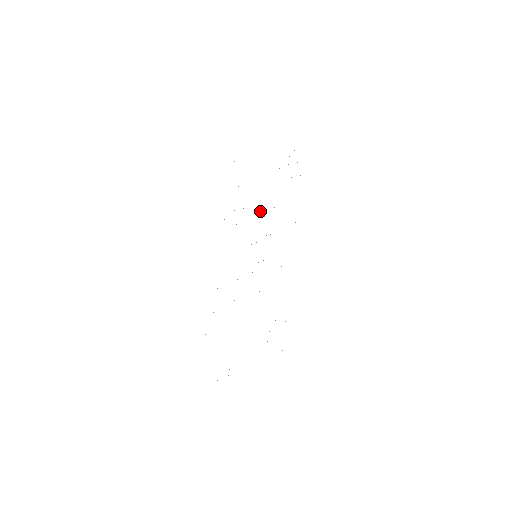
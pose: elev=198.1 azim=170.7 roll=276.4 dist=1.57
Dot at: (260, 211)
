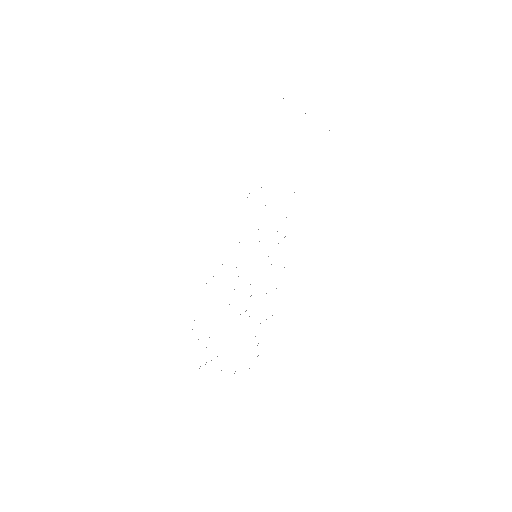
Dot at: occluded
